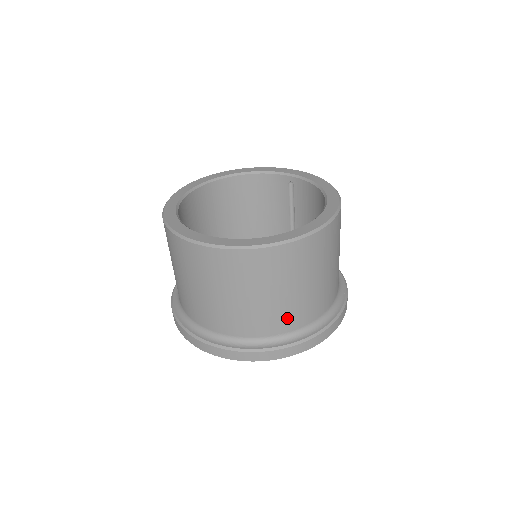
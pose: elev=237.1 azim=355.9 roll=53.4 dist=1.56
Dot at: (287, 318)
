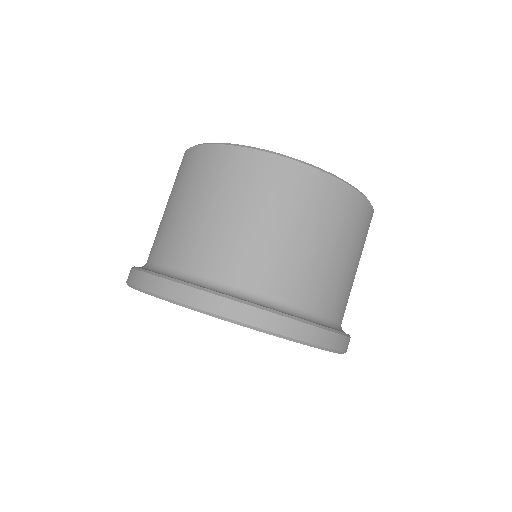
Dot at: (275, 273)
